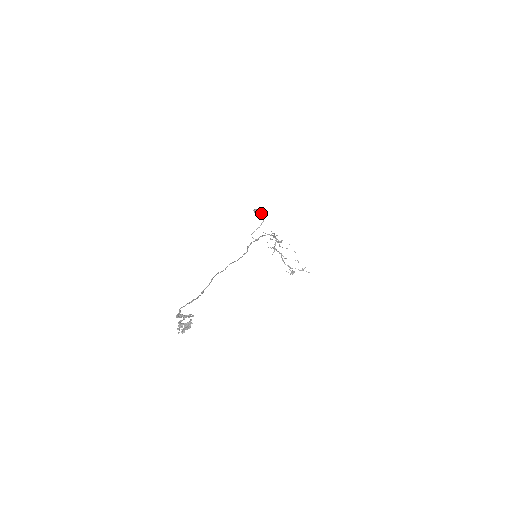
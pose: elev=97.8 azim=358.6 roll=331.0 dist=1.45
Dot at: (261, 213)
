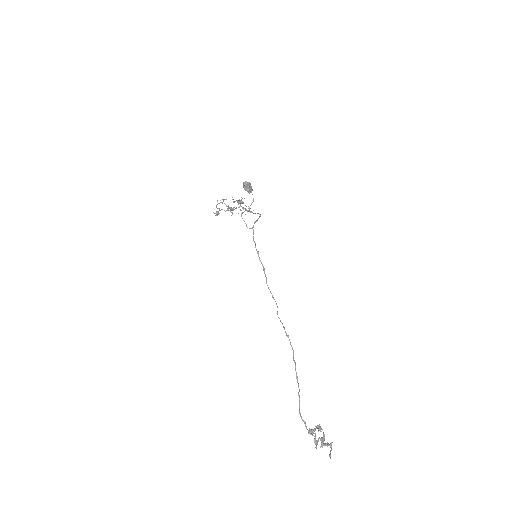
Dot at: (251, 188)
